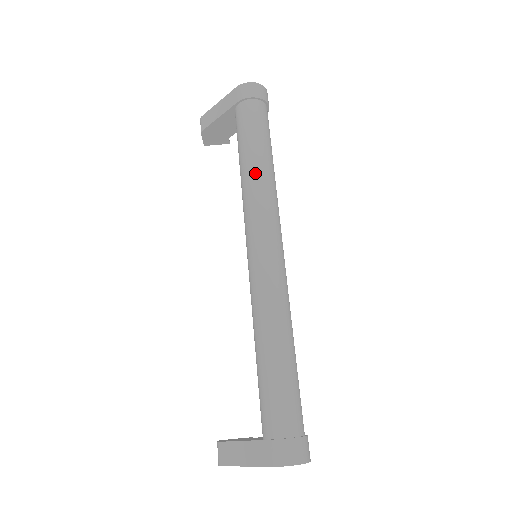
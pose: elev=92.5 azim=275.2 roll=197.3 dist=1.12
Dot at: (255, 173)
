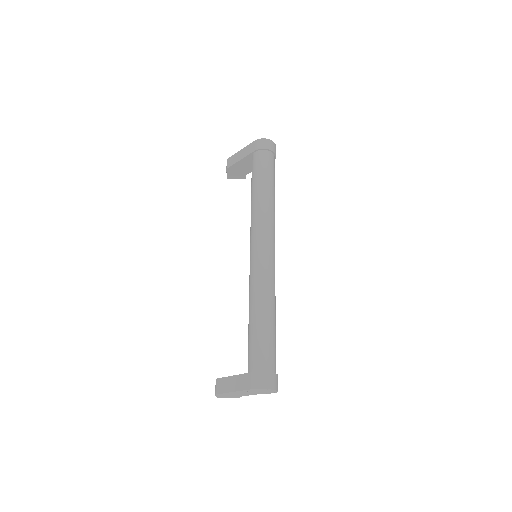
Dot at: (261, 199)
